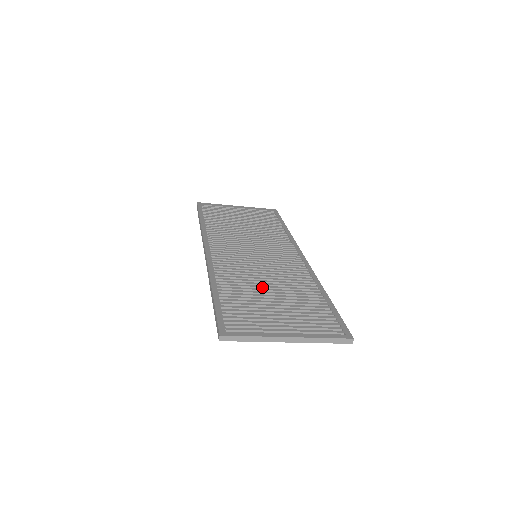
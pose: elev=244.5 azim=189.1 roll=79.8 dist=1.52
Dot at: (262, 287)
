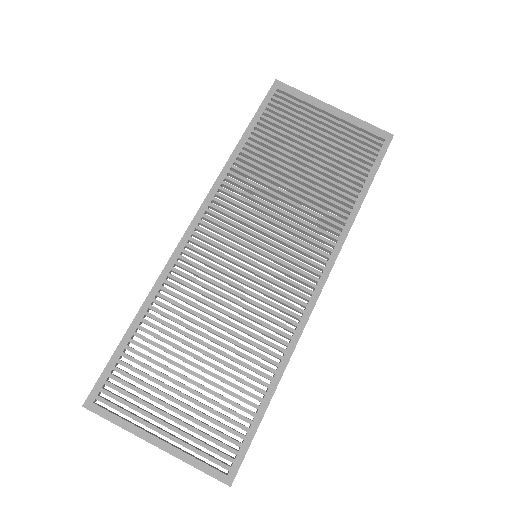
Dot at: (202, 335)
